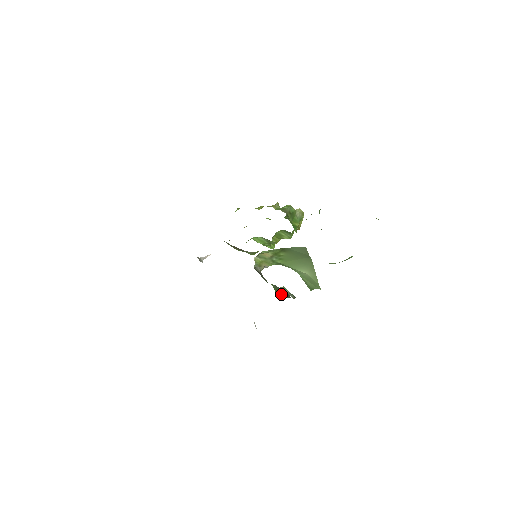
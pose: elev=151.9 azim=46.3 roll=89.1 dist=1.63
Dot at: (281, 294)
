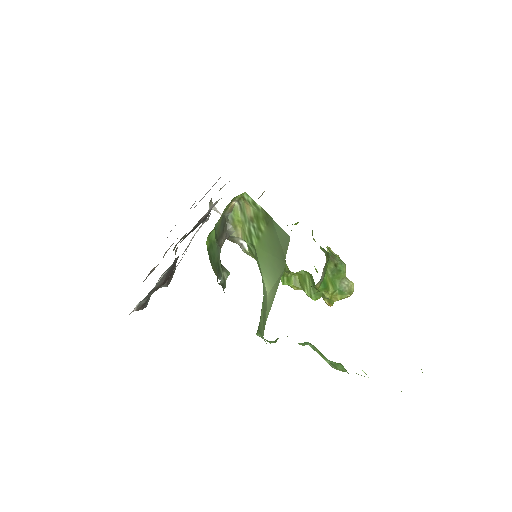
Dot at: (211, 253)
